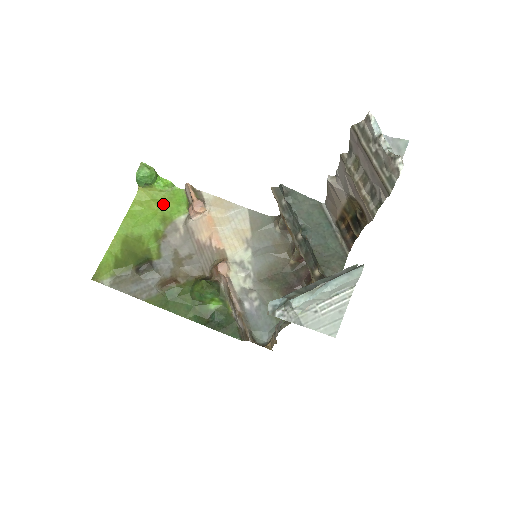
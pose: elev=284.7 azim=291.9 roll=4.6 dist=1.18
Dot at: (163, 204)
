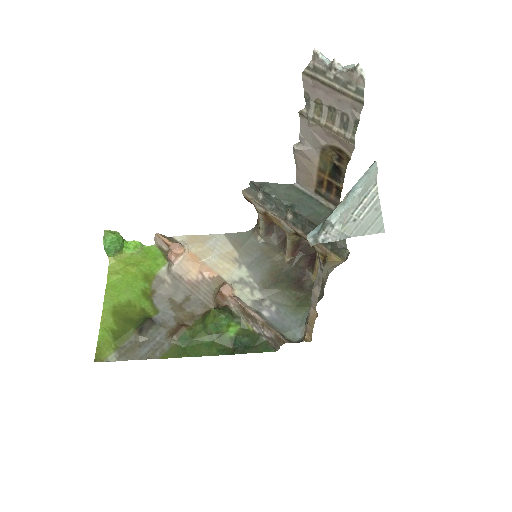
Dot at: (139, 265)
